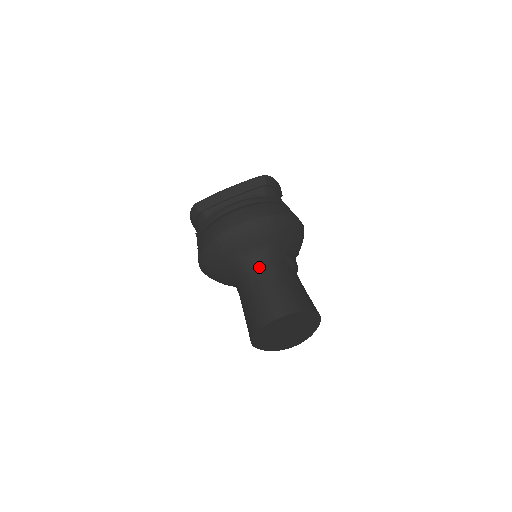
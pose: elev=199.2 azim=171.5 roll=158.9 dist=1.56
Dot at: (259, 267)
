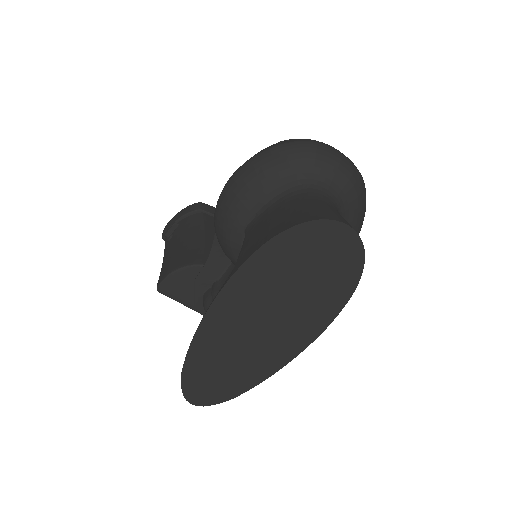
Dot at: (328, 198)
